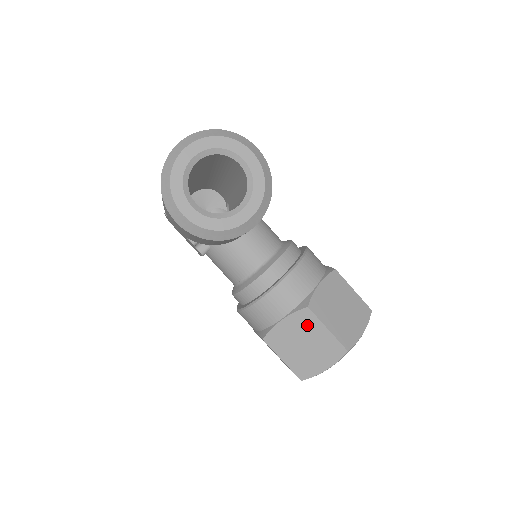
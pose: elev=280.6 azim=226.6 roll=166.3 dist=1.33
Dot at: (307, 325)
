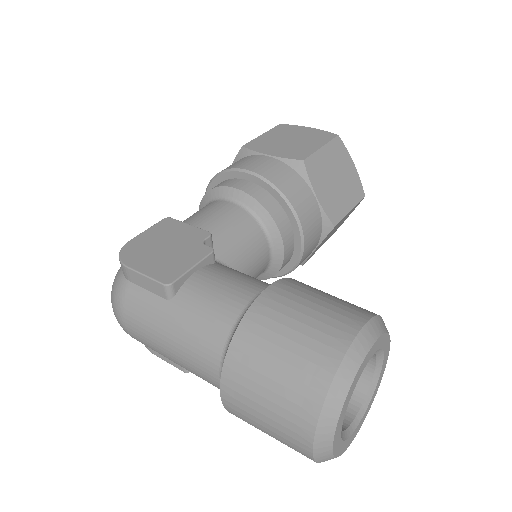
Dot at: occluded
